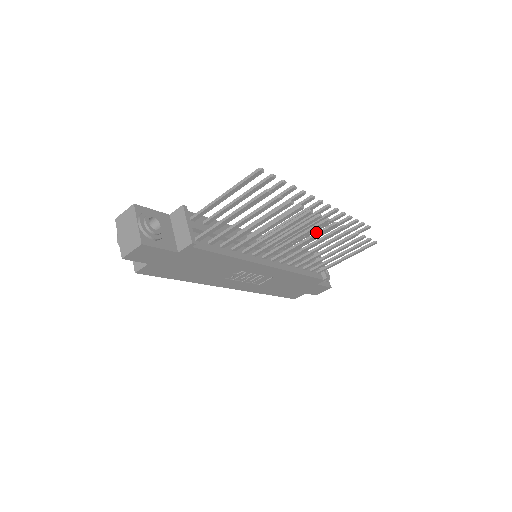
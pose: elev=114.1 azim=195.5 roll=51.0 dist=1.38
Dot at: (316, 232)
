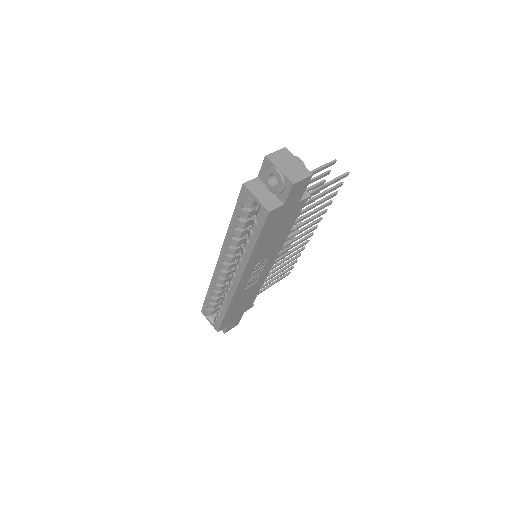
Dot at: (301, 239)
